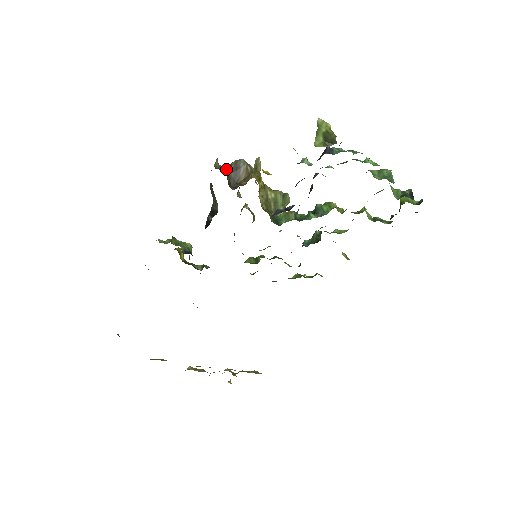
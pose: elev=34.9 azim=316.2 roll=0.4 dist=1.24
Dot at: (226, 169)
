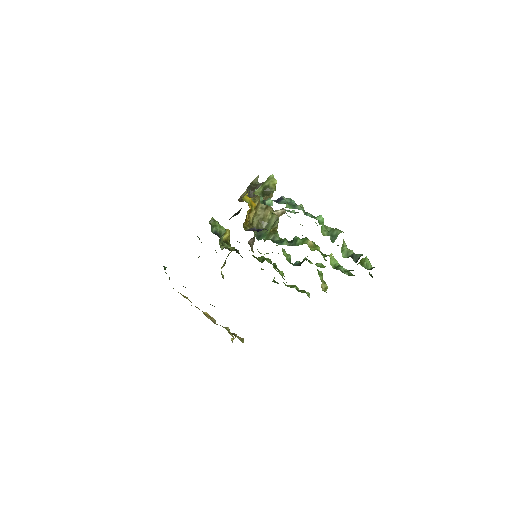
Dot at: (255, 186)
